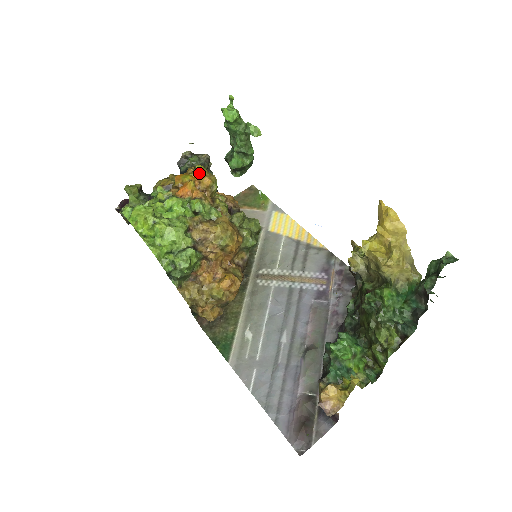
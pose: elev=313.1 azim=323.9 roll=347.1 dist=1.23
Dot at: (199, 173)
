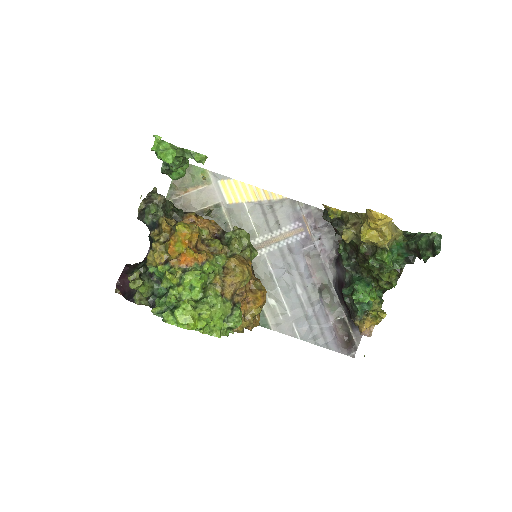
Dot at: (186, 236)
